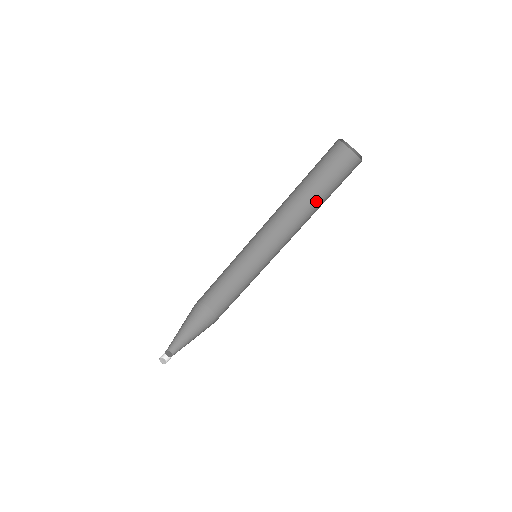
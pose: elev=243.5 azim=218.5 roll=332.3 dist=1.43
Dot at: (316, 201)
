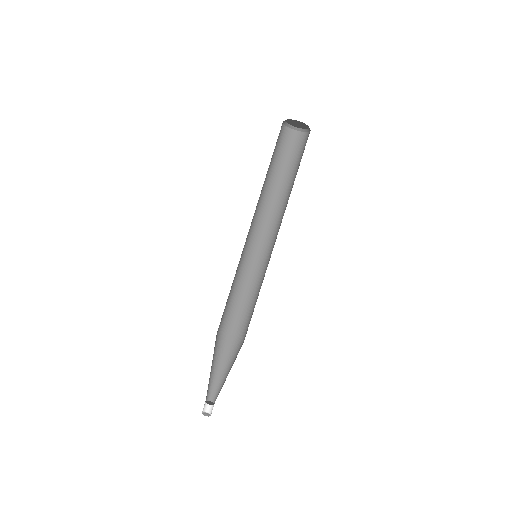
Dot at: (292, 185)
